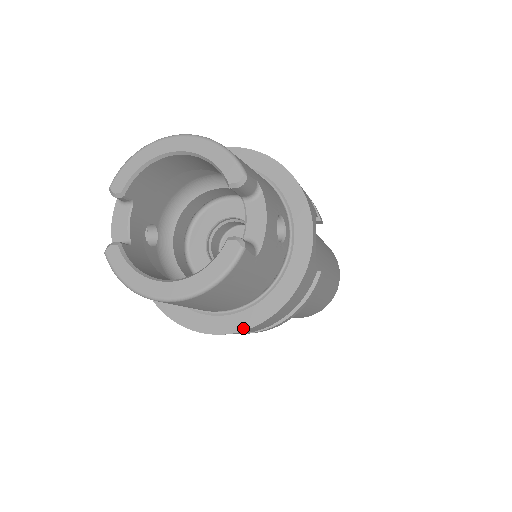
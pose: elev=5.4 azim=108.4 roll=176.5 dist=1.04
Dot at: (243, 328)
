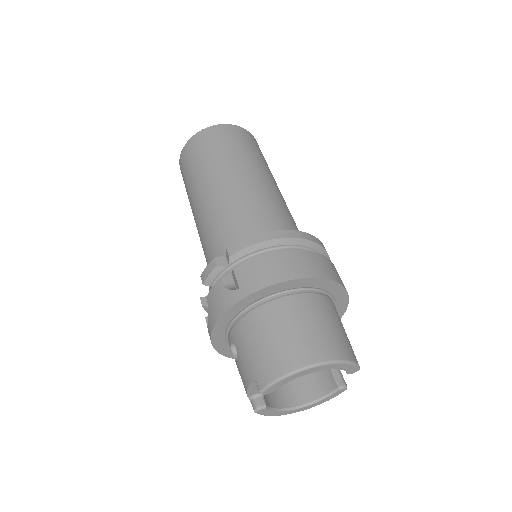
Dot at: occluded
